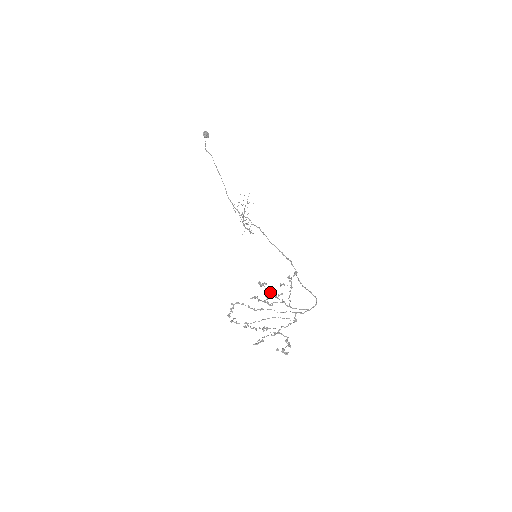
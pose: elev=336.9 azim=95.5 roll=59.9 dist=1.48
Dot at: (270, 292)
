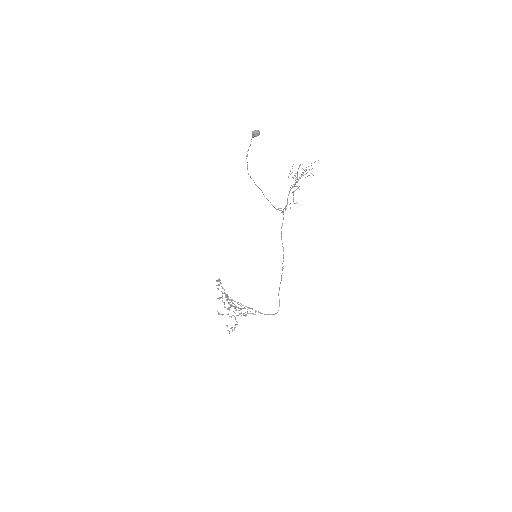
Dot at: (229, 307)
